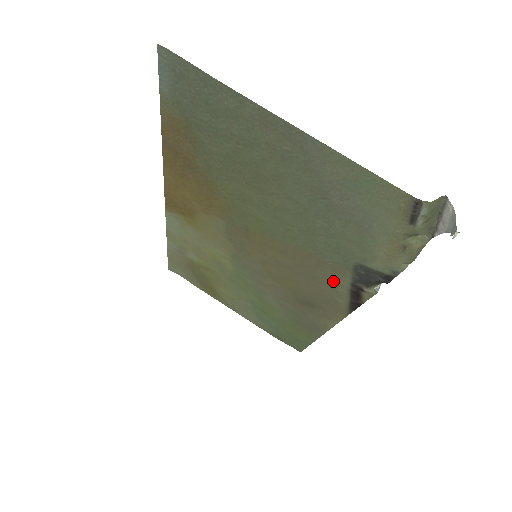
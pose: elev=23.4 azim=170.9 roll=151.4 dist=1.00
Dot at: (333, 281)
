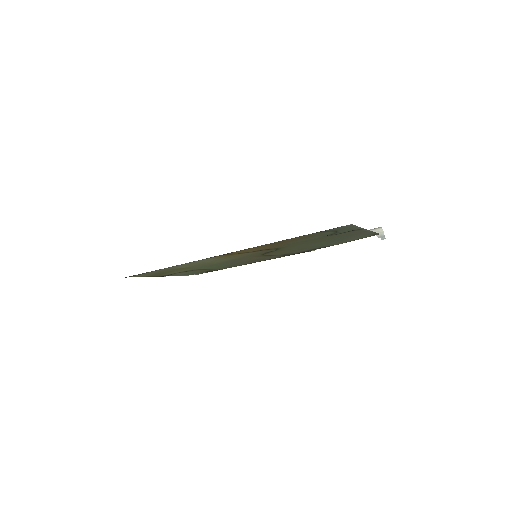
Dot at: (297, 252)
